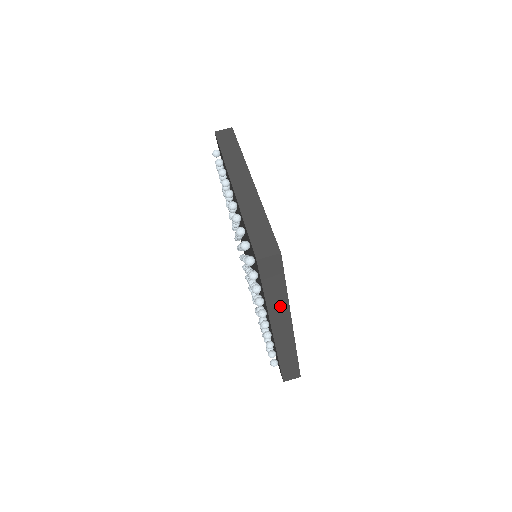
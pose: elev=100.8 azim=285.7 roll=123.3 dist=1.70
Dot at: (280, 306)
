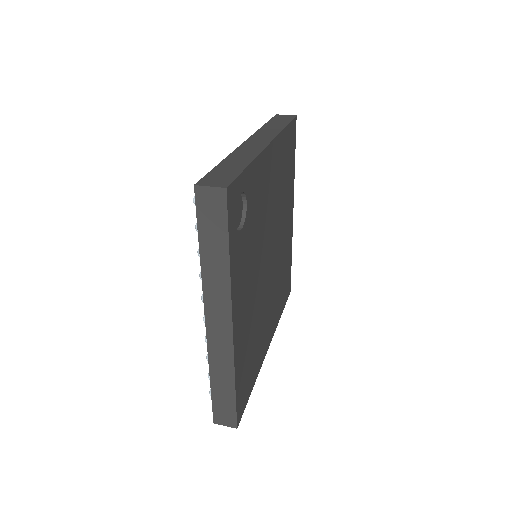
Dot at: (271, 132)
